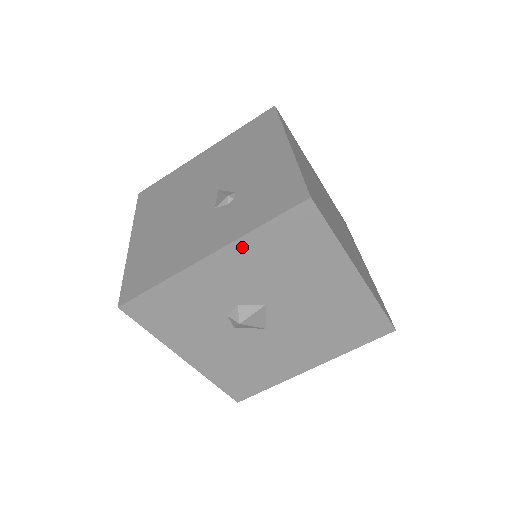
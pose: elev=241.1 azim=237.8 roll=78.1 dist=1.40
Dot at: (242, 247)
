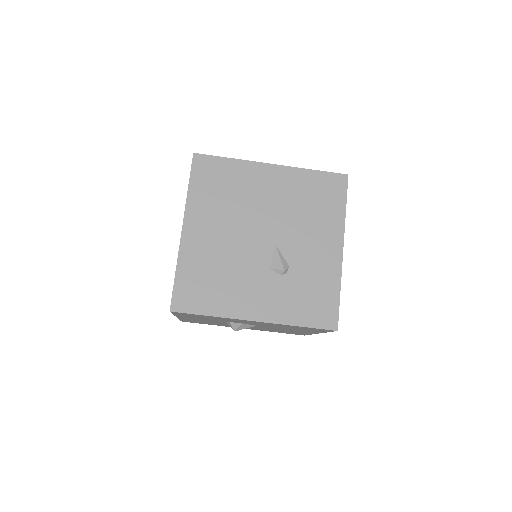
Dot at: (278, 324)
